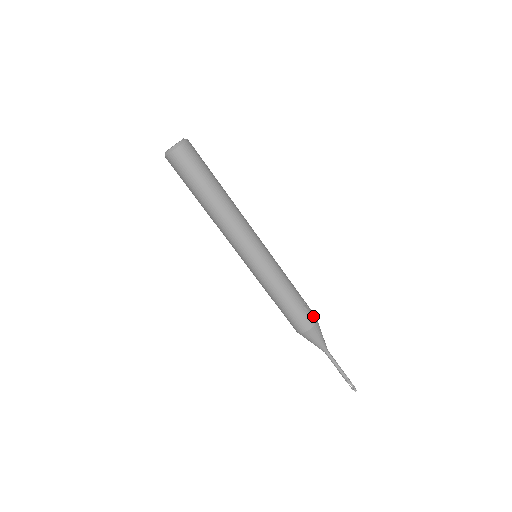
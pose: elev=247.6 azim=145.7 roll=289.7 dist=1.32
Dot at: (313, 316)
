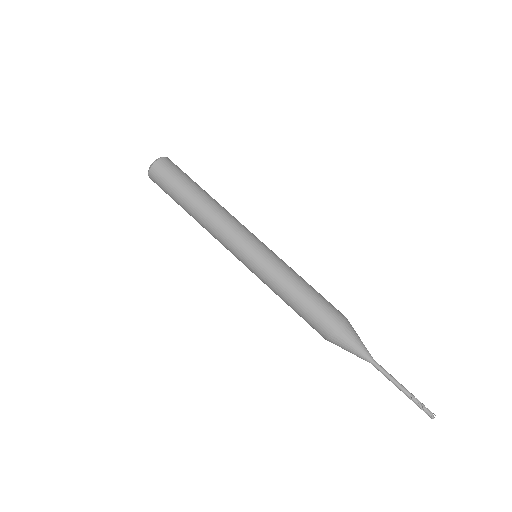
Dot at: occluded
